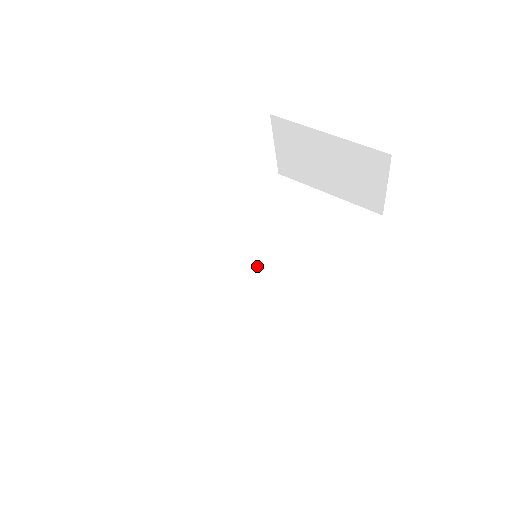
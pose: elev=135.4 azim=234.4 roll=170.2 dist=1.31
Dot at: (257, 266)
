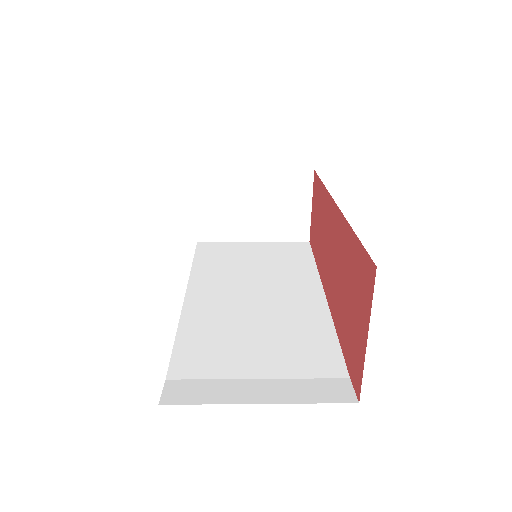
Dot at: (239, 295)
